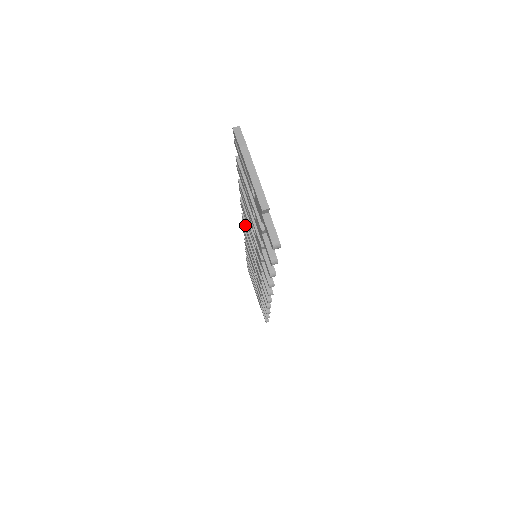
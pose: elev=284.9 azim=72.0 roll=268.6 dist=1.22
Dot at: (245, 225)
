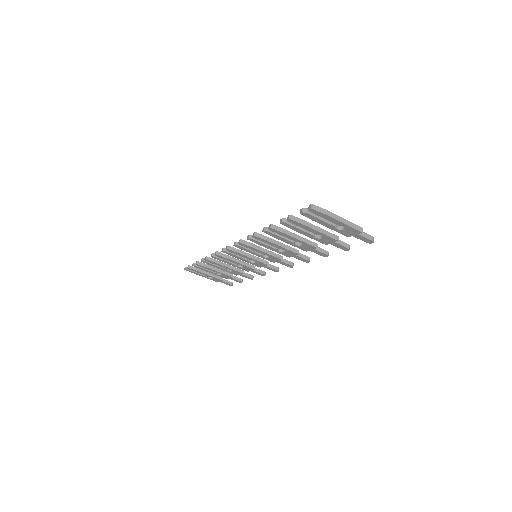
Dot at: (248, 247)
